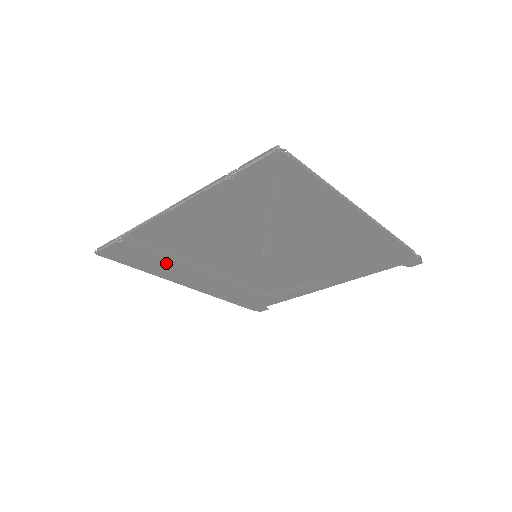
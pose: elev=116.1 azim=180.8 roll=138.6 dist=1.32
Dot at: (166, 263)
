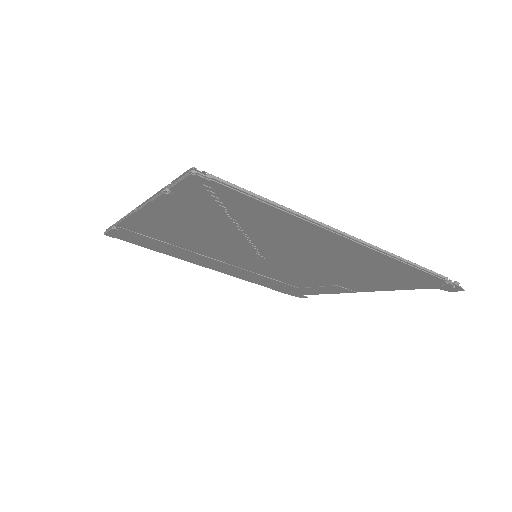
Dot at: (172, 249)
